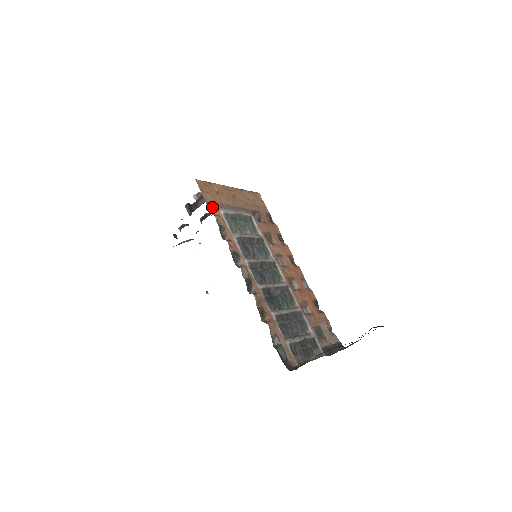
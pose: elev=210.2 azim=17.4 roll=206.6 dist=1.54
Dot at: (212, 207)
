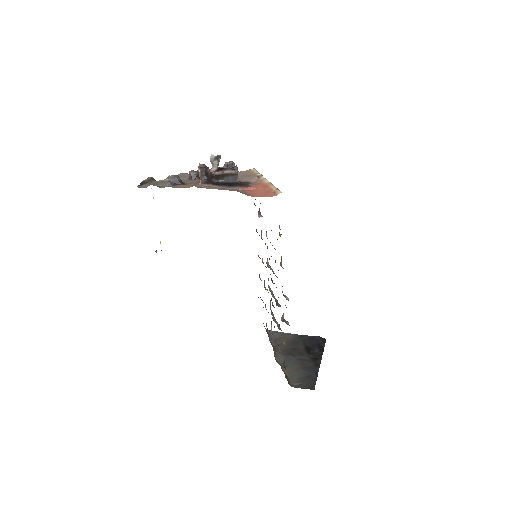
Dot at: occluded
